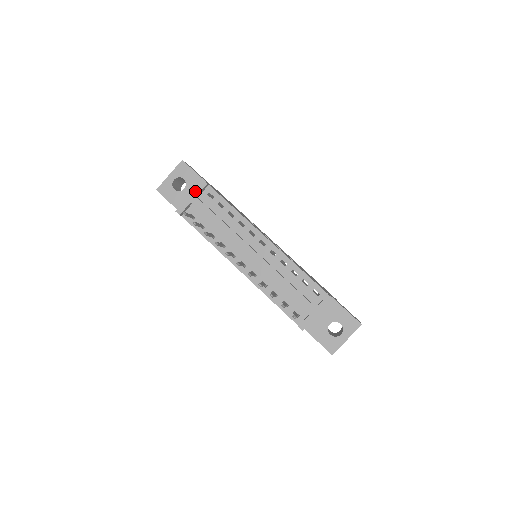
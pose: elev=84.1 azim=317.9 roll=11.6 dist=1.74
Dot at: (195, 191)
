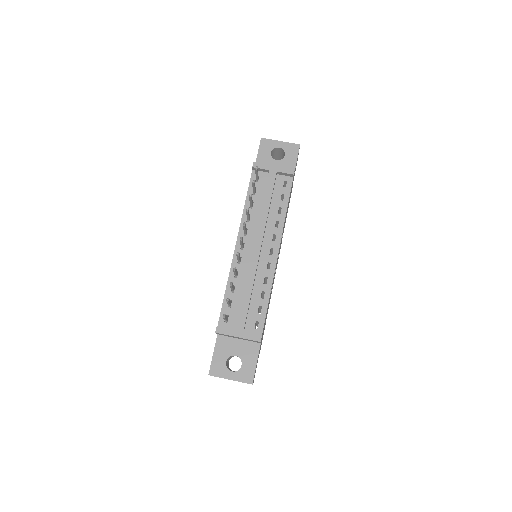
Dot at: (281, 168)
